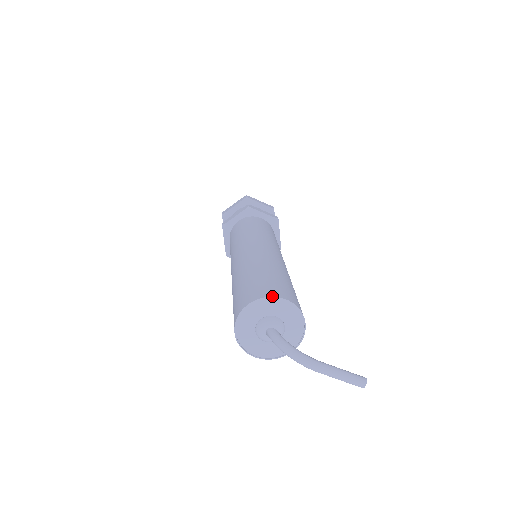
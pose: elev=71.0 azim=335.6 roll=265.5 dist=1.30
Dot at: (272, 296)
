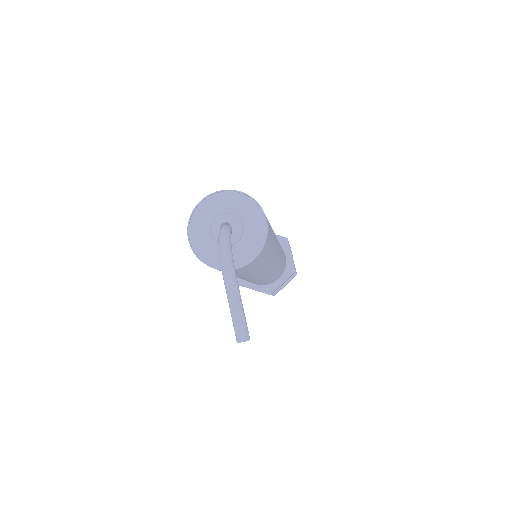
Dot at: occluded
